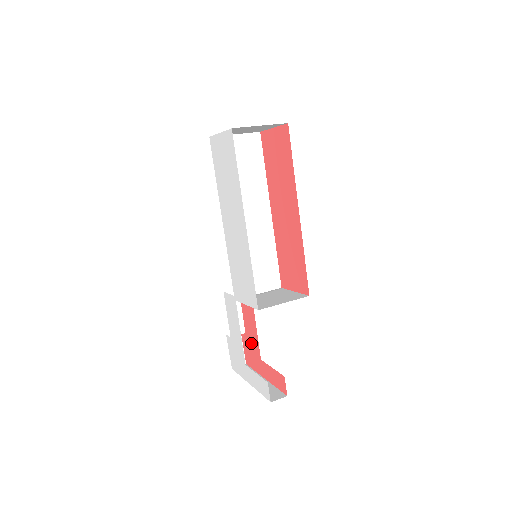
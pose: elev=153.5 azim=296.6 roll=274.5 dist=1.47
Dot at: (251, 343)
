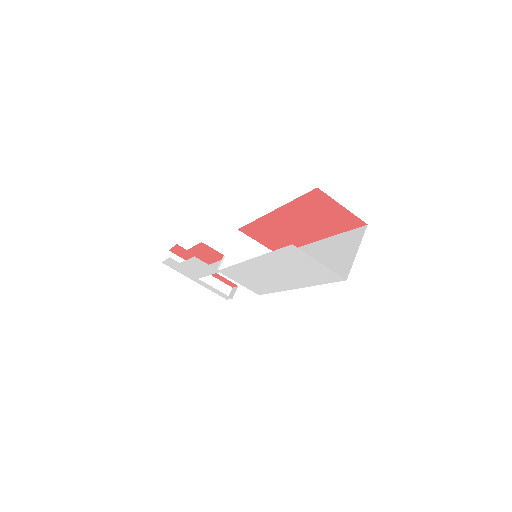
Dot at: occluded
